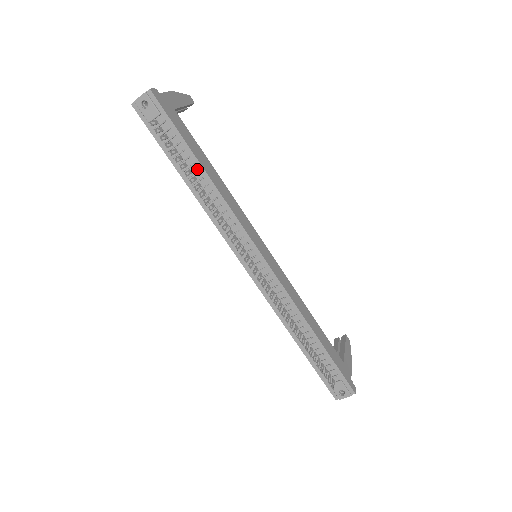
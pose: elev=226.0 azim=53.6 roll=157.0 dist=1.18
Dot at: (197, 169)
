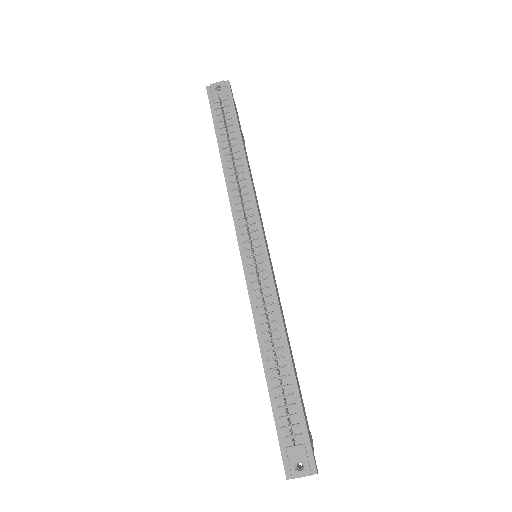
Dot at: (238, 149)
